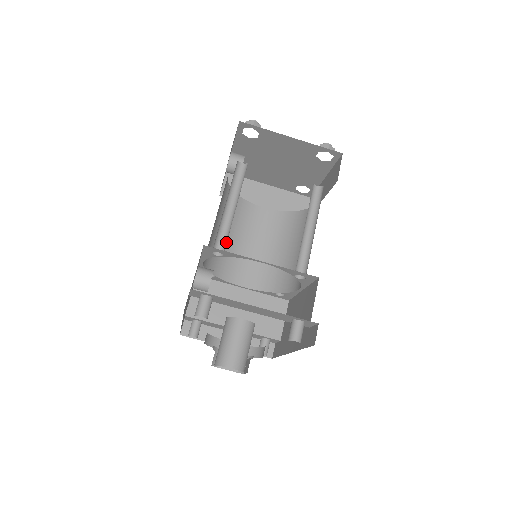
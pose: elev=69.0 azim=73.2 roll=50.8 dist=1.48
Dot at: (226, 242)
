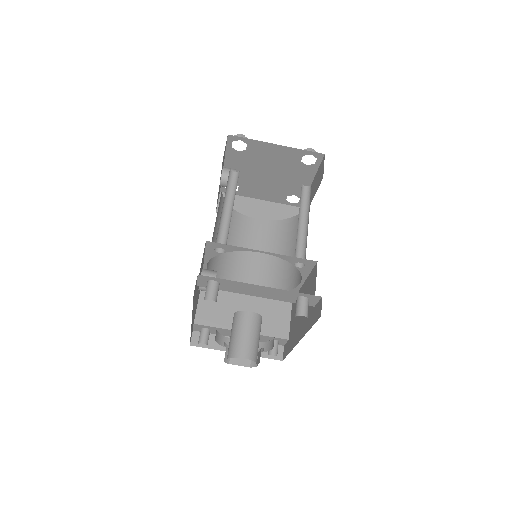
Dot at: occluded
